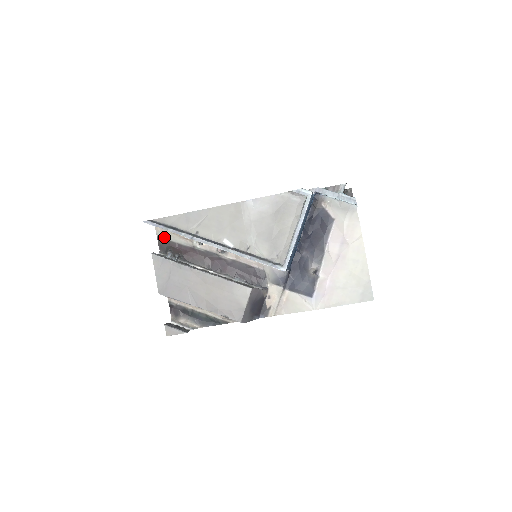
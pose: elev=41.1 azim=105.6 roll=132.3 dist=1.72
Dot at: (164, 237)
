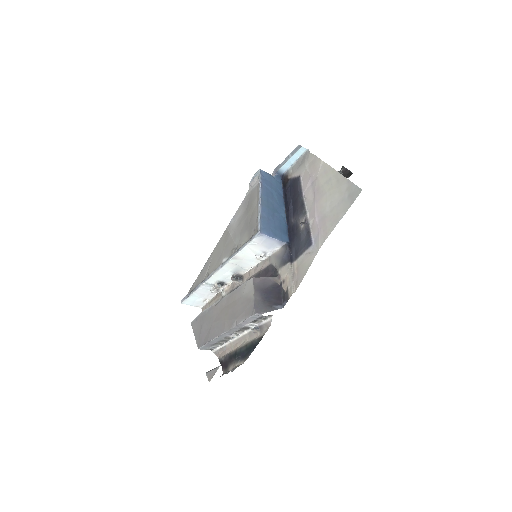
Dot at: occluded
